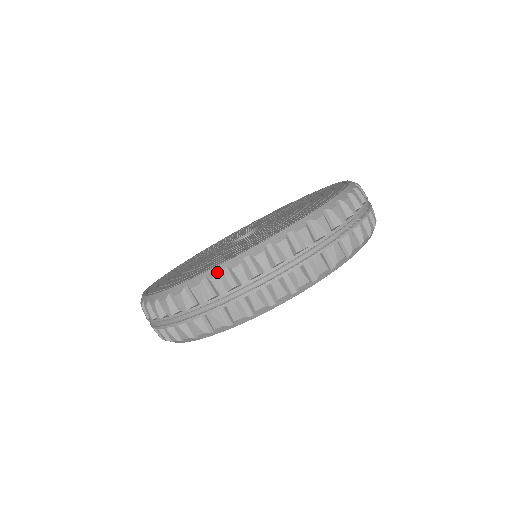
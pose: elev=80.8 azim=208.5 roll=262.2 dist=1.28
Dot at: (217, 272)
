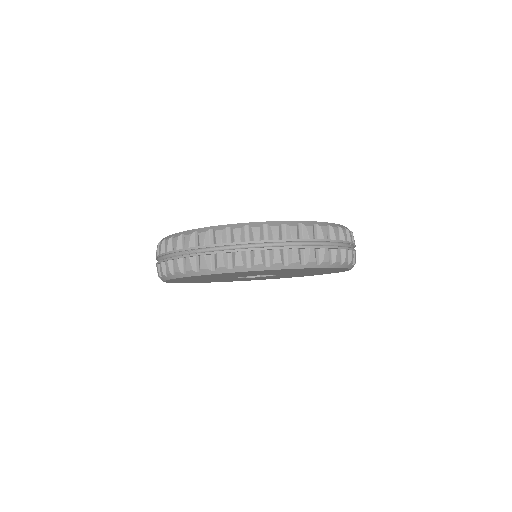
Dot at: (277, 224)
